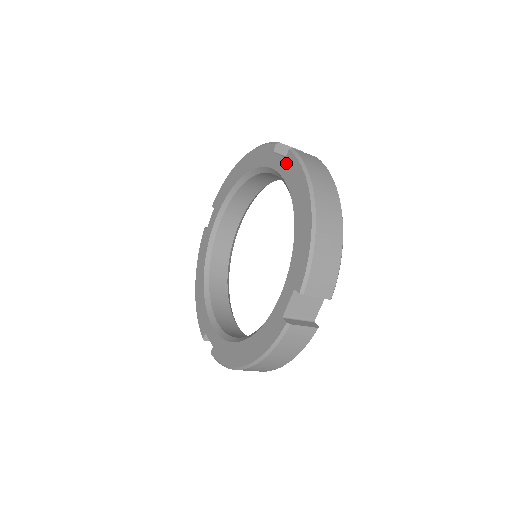
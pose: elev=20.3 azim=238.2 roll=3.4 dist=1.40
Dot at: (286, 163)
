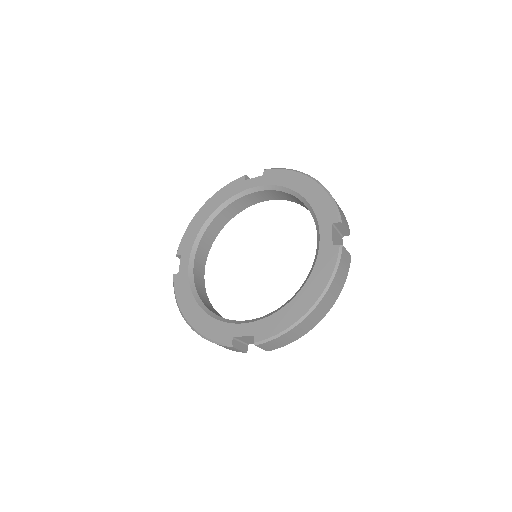
Dot at: (329, 250)
